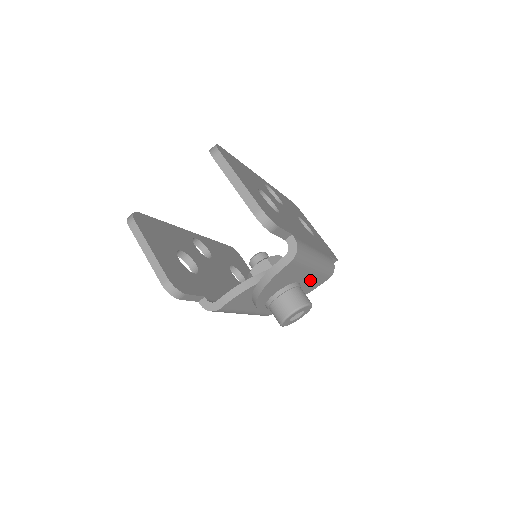
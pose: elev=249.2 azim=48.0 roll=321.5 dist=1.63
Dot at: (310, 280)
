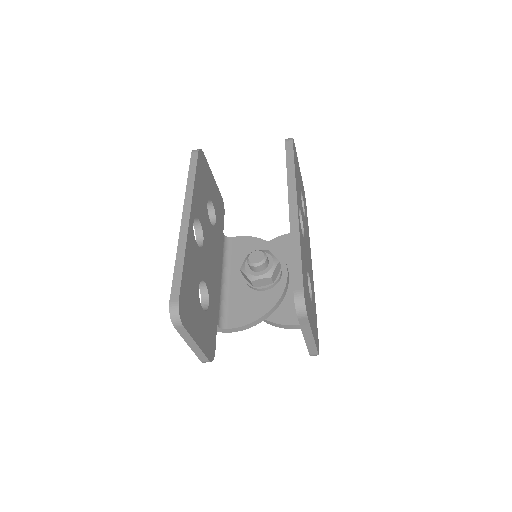
Dot at: occluded
